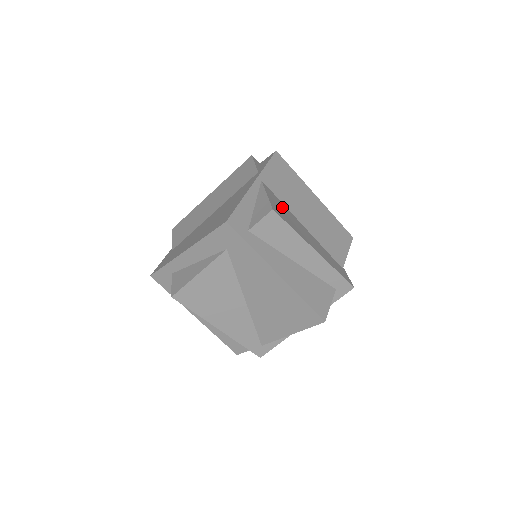
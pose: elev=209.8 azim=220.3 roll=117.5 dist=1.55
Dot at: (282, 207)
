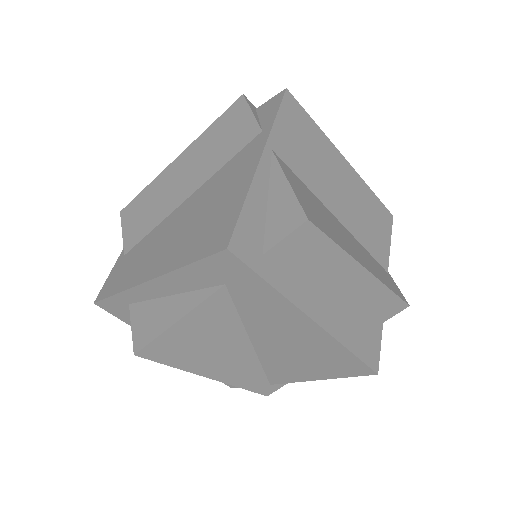
Dot at: (309, 197)
